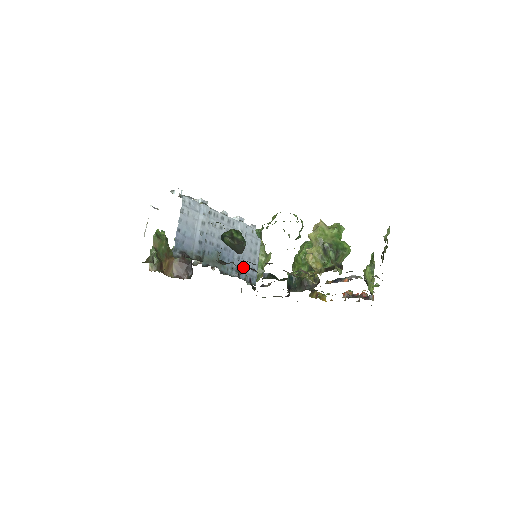
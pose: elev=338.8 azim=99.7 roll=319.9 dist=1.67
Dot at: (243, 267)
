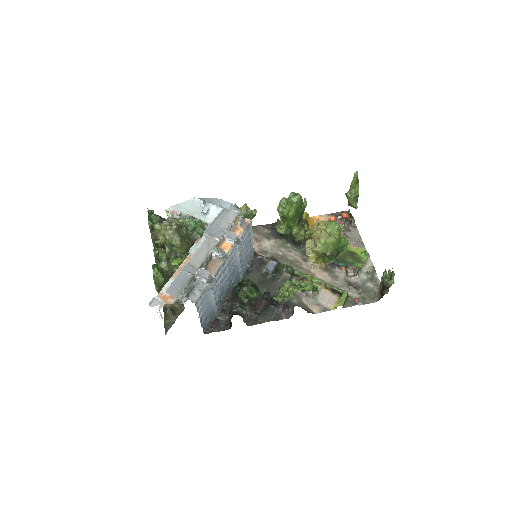
Dot at: (244, 263)
